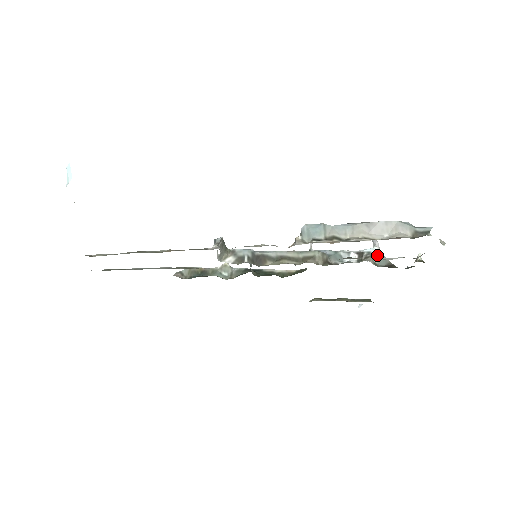
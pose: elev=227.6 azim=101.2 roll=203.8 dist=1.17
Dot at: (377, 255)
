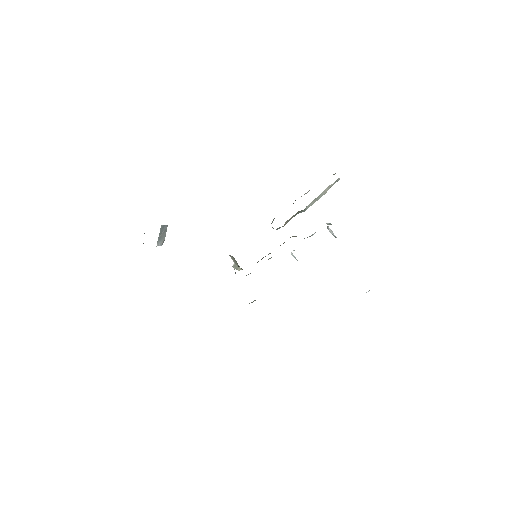
Dot at: (328, 224)
